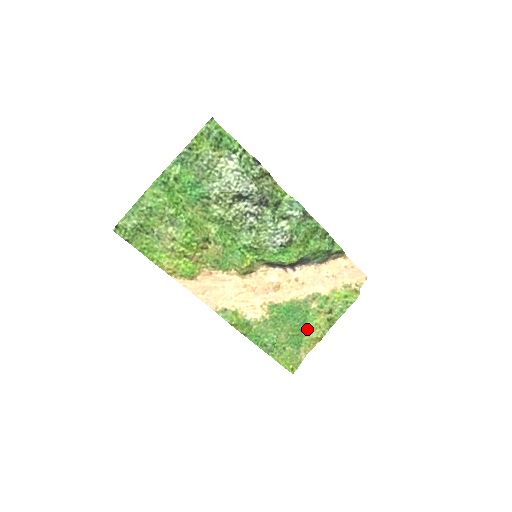
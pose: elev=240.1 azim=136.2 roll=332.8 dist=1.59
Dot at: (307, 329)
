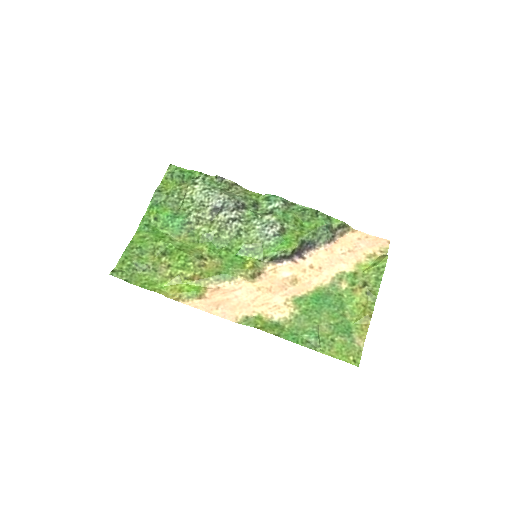
Dot at: (350, 313)
